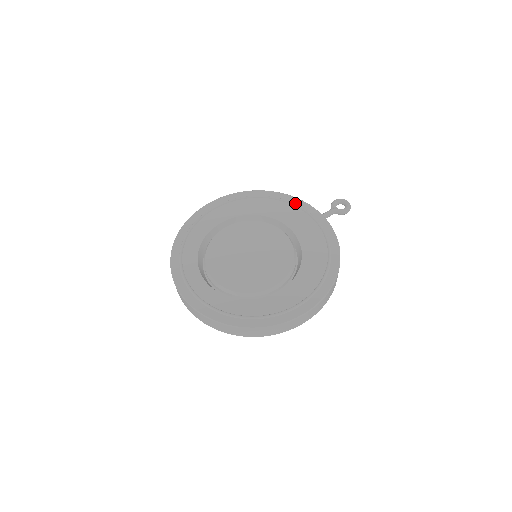
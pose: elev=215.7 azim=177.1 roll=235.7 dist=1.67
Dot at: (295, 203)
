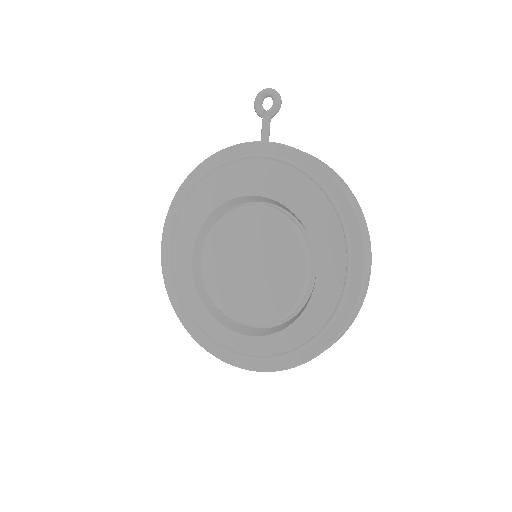
Dot at: (225, 160)
